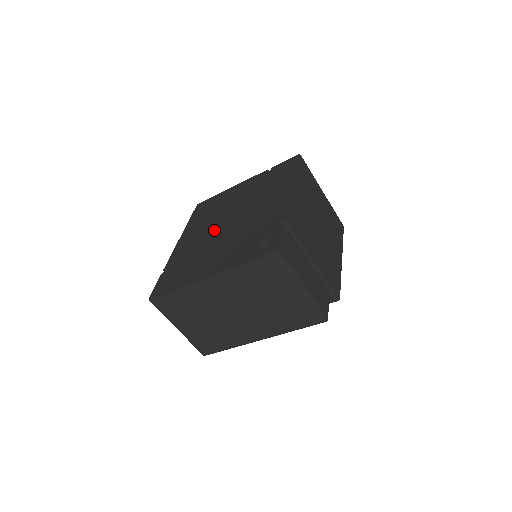
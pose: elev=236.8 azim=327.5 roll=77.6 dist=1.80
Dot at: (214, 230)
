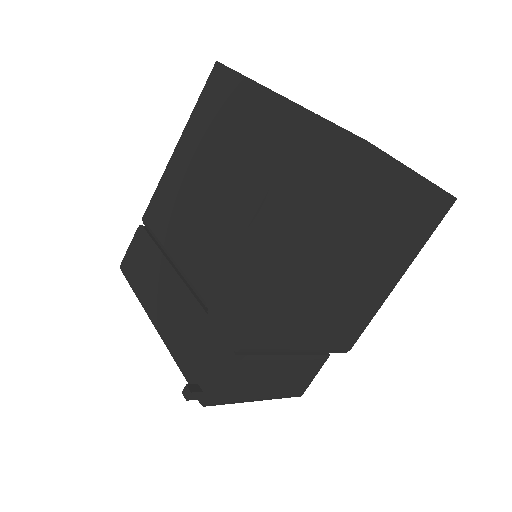
Dot at: (195, 212)
